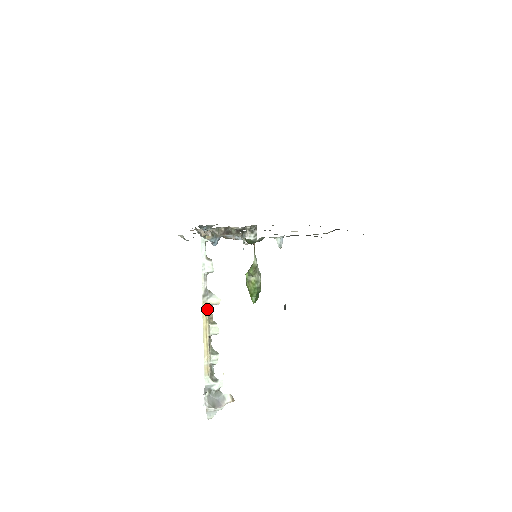
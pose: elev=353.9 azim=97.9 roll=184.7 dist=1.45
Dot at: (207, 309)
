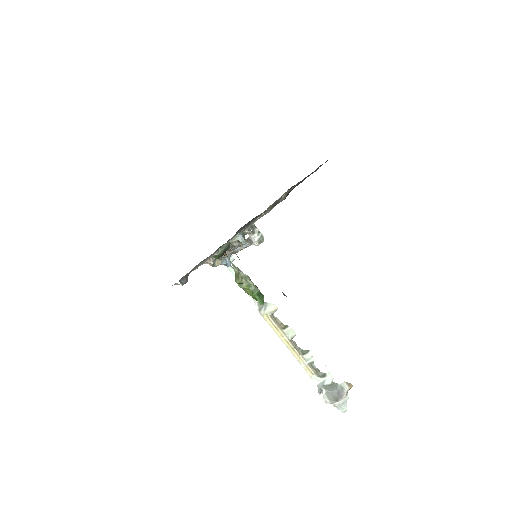
Dot at: (271, 319)
